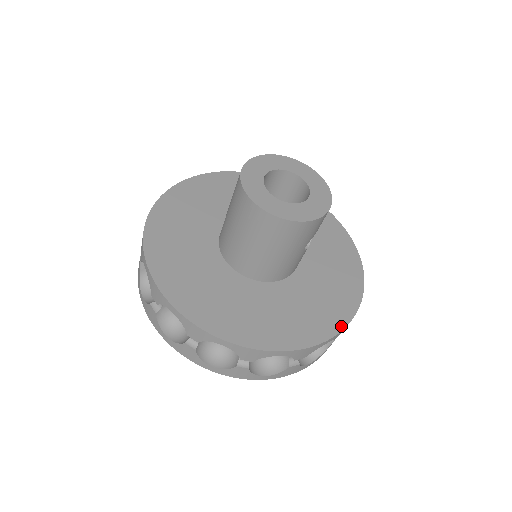
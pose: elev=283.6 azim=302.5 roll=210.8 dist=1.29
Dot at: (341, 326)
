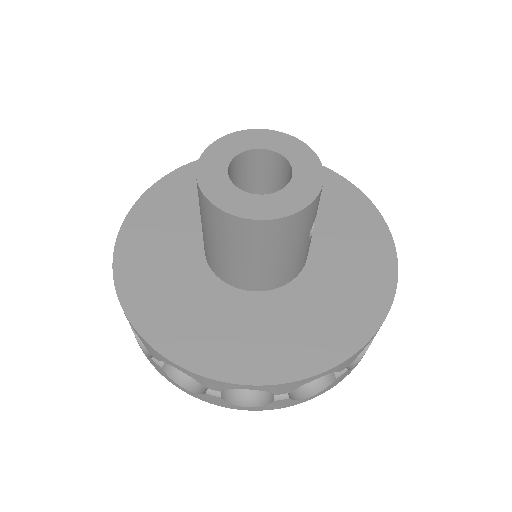
Dot at: (383, 312)
